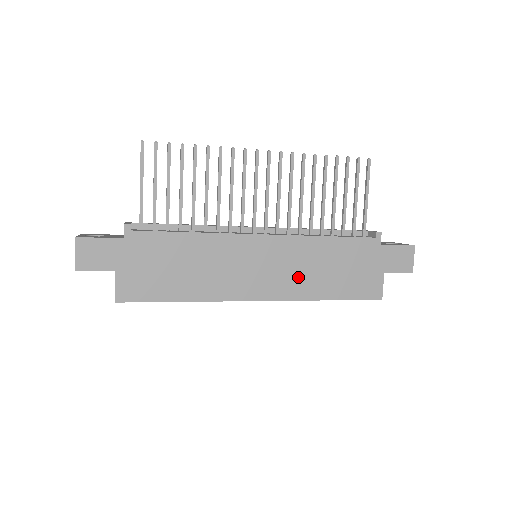
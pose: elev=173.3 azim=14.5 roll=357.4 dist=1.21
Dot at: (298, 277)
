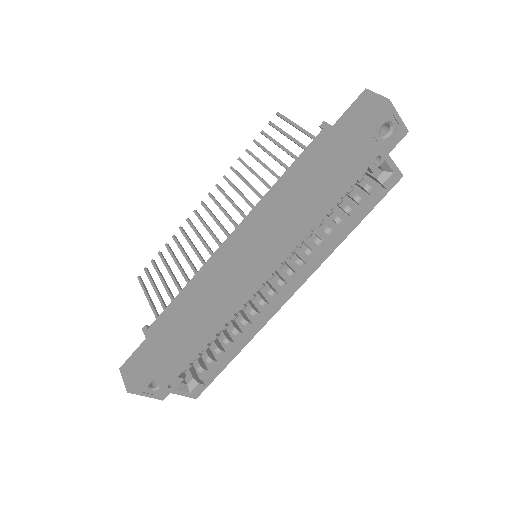
Dot at: (283, 224)
